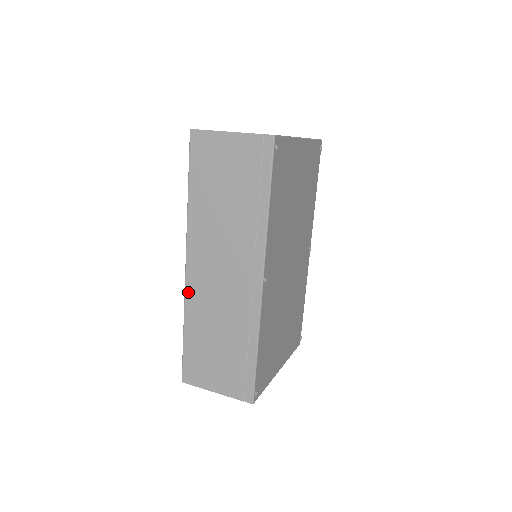
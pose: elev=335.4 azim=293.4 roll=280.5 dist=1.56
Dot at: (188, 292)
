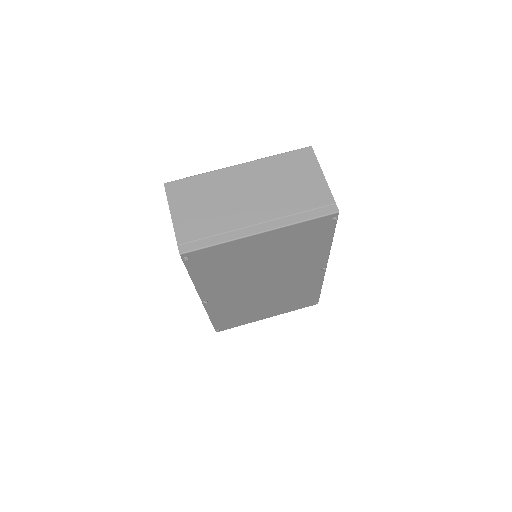
Dot at: occluded
